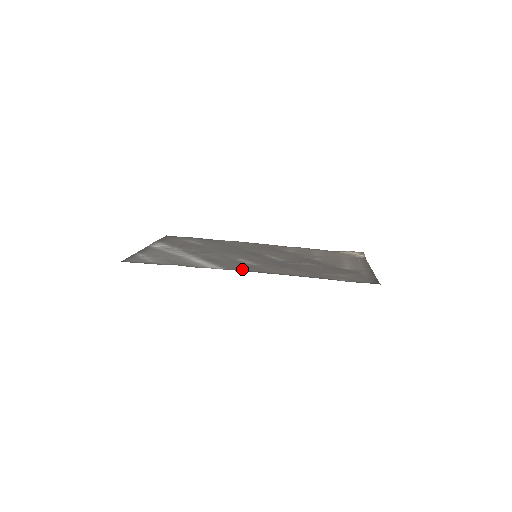
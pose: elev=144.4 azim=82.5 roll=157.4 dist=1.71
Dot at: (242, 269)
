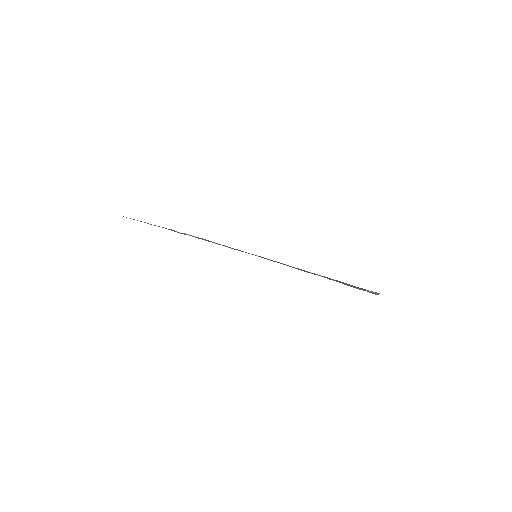
Dot at: occluded
